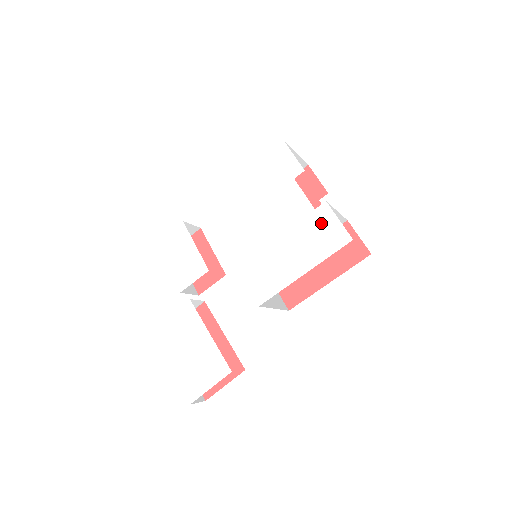
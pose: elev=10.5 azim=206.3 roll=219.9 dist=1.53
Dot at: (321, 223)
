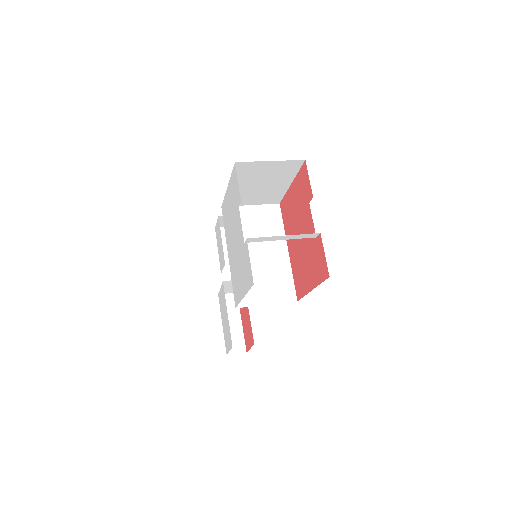
Dot at: (246, 258)
